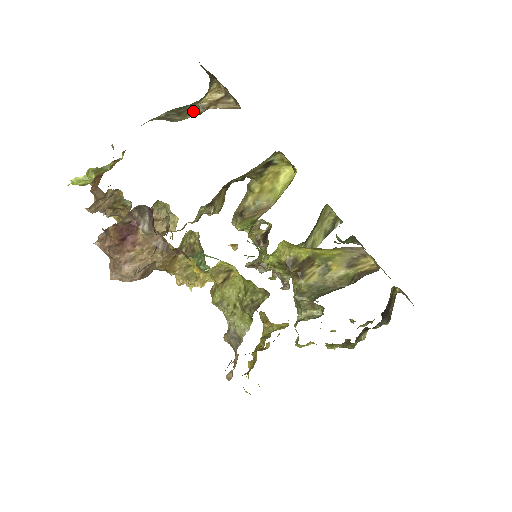
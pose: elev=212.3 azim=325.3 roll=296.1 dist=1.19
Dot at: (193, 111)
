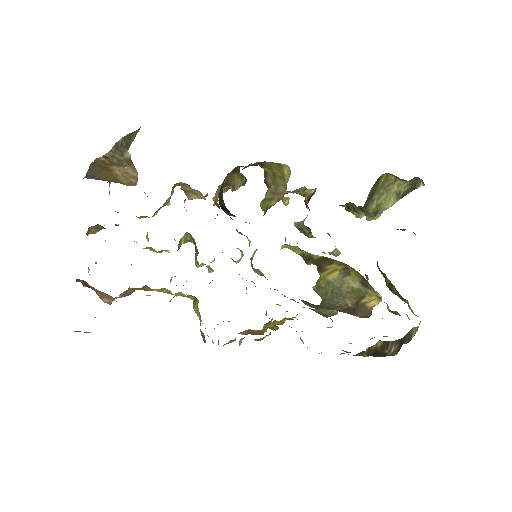
Dot at: occluded
